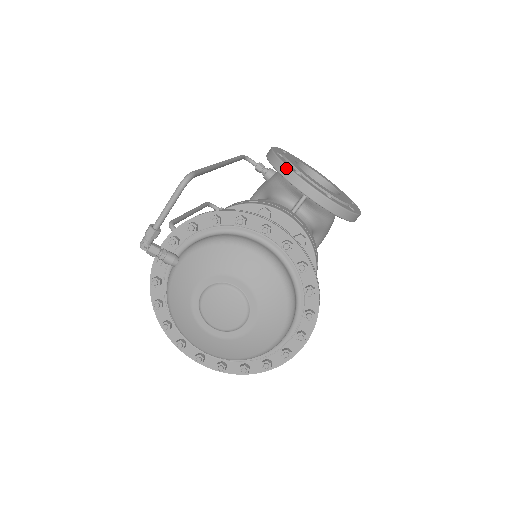
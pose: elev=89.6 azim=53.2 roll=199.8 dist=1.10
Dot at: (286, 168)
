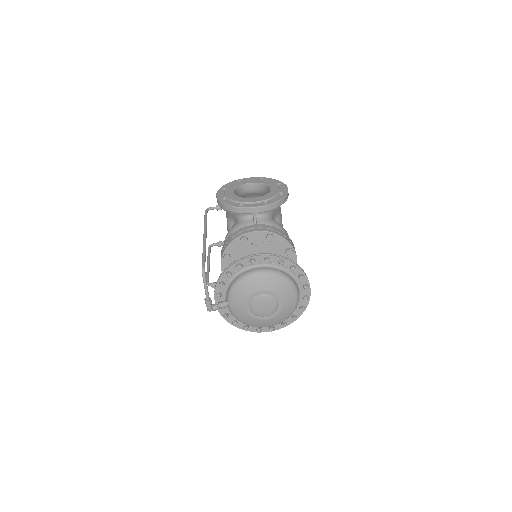
Dot at: (234, 208)
